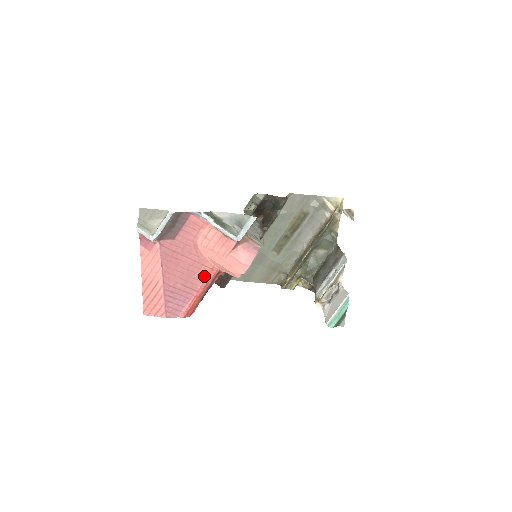
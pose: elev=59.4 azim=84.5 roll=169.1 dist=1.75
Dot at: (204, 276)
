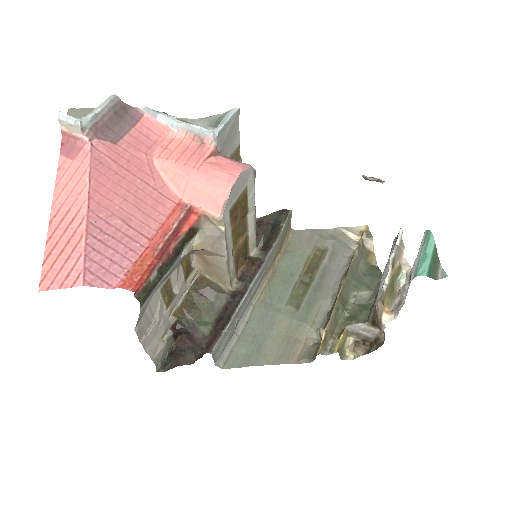
Dot at: (164, 215)
